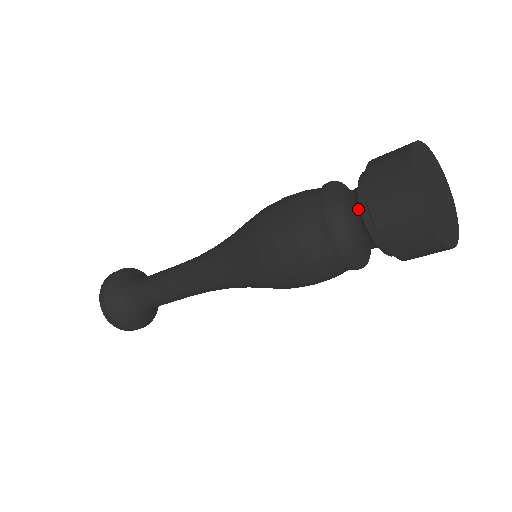
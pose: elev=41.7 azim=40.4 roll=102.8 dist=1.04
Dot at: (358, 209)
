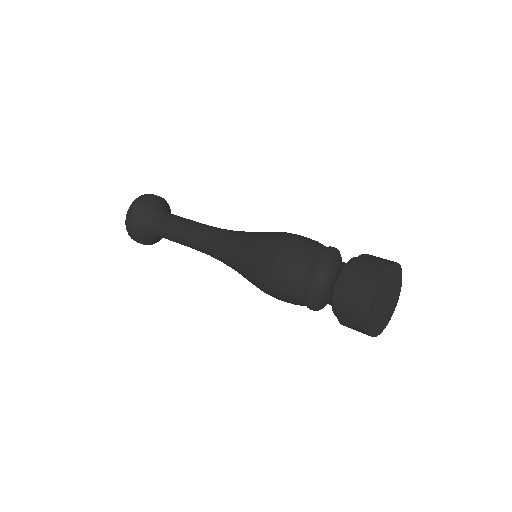
Dot at: (334, 283)
